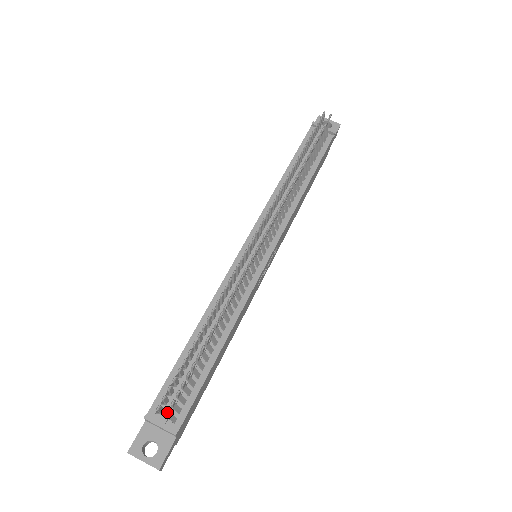
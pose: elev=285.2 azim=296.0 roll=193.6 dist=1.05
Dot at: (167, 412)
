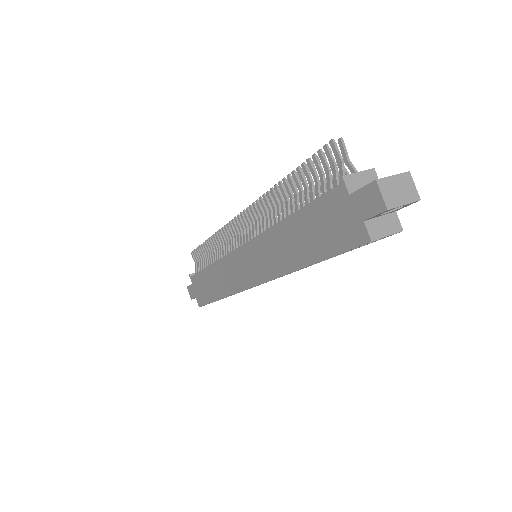
Dot at: (340, 138)
